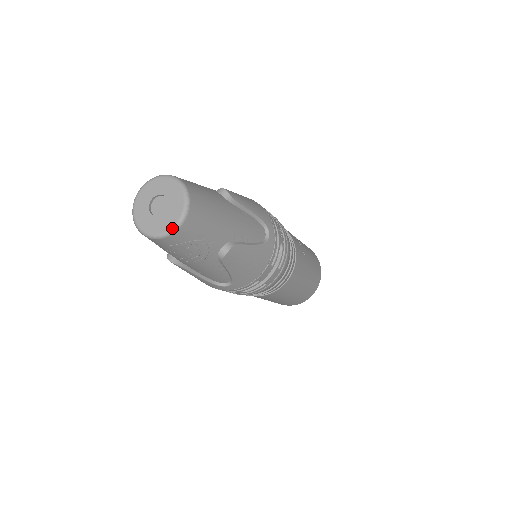
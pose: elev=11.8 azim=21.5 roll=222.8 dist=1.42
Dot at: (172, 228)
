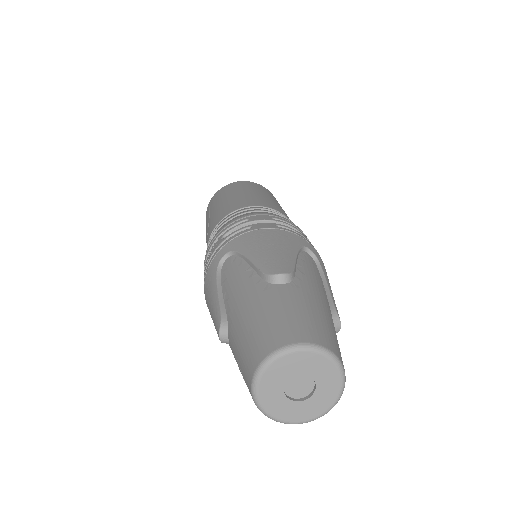
Dot at: (290, 423)
